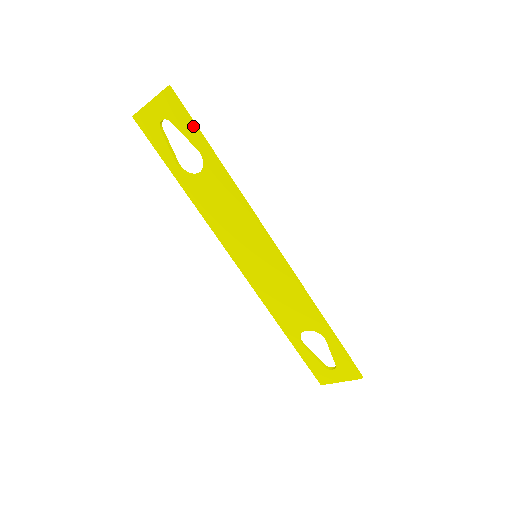
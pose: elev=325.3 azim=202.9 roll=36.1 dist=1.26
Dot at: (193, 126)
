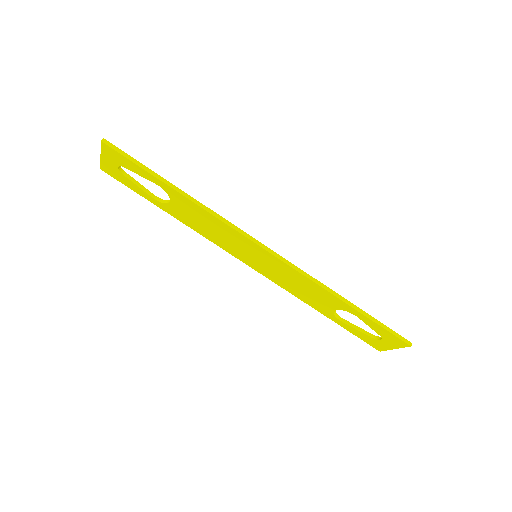
Dot at: (139, 167)
